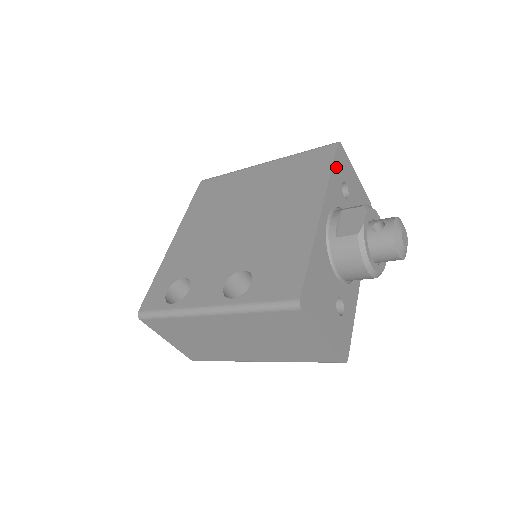
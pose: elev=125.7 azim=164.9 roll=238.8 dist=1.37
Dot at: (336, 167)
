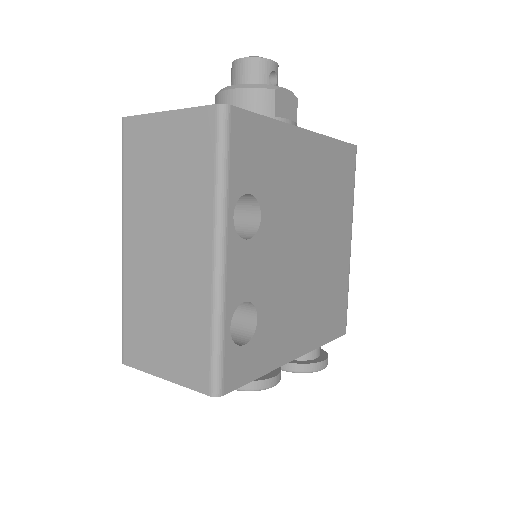
Dot at: occluded
